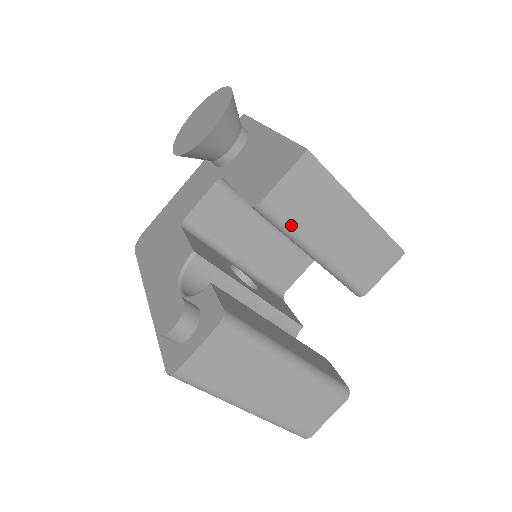
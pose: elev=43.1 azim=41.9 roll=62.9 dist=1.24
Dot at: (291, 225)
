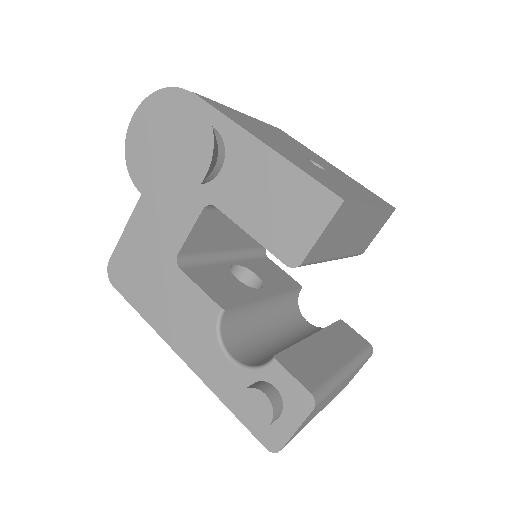
Dot at: (321, 258)
